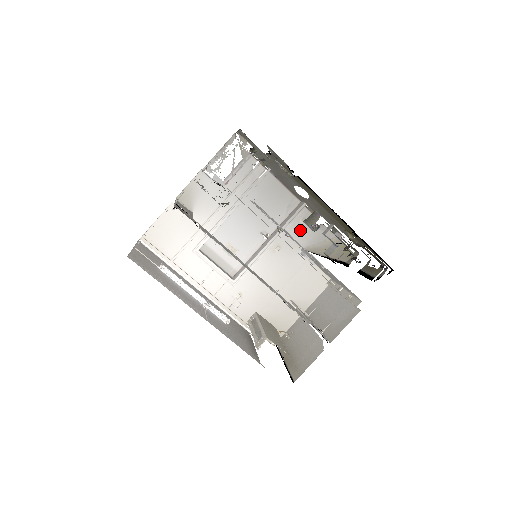
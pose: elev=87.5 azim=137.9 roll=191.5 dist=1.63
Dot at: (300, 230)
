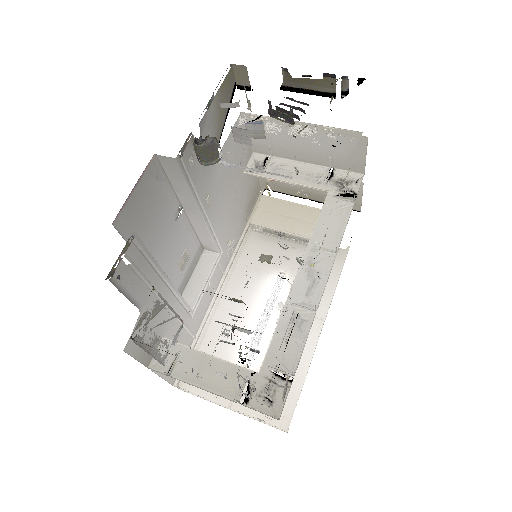
Dot at: (199, 164)
